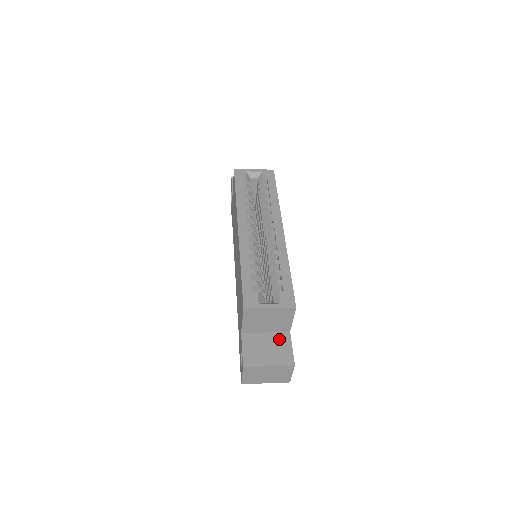
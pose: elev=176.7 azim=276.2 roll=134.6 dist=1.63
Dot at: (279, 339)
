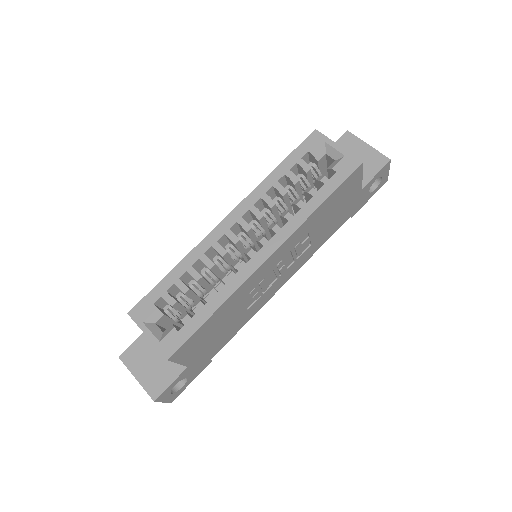
Dot at: (171, 364)
